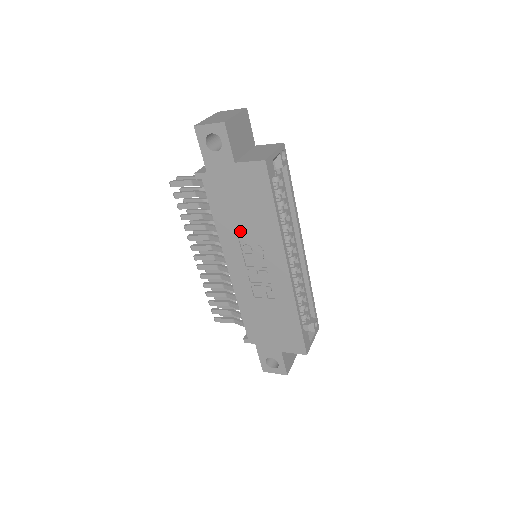
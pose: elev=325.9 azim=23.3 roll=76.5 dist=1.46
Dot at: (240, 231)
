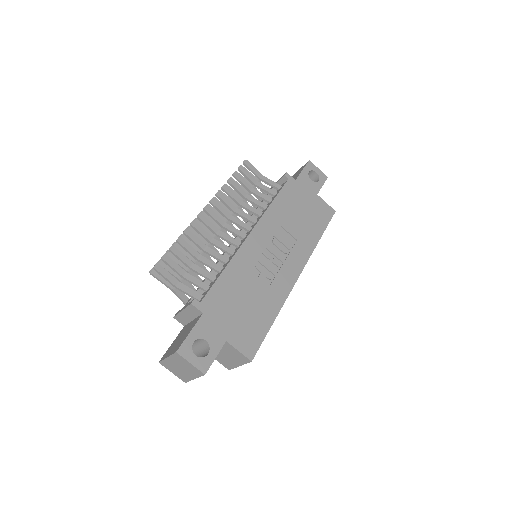
Dot at: (286, 224)
